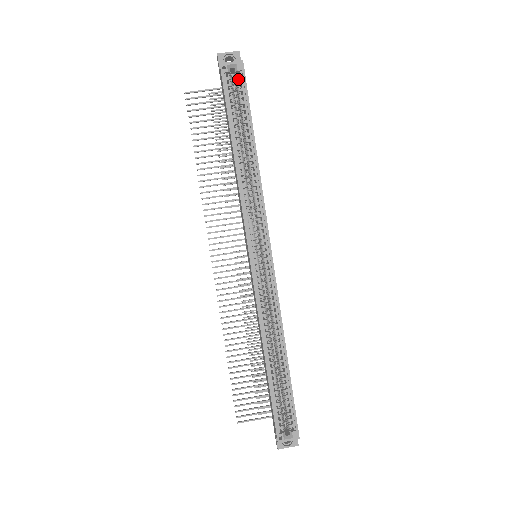
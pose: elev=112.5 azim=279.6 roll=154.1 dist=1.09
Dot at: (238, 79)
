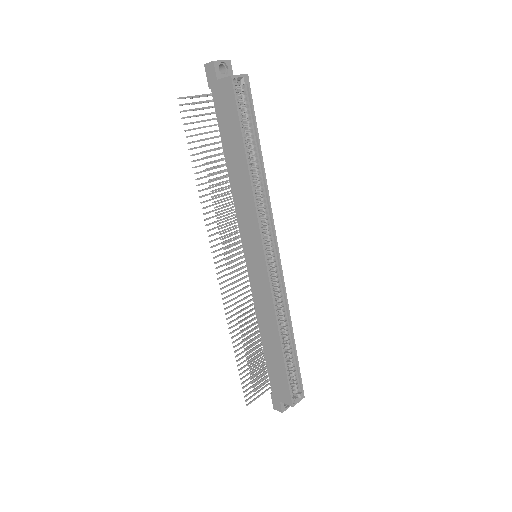
Dot at: (243, 92)
